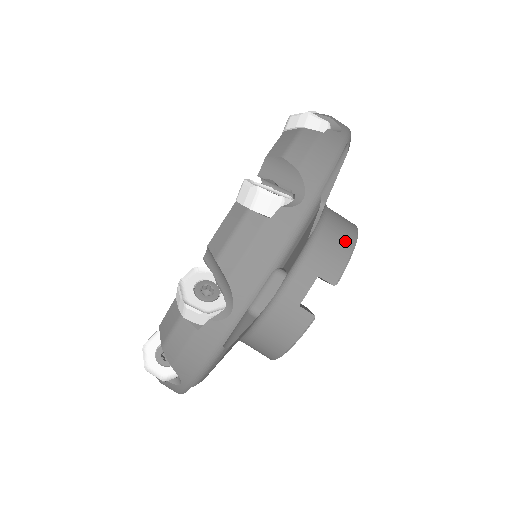
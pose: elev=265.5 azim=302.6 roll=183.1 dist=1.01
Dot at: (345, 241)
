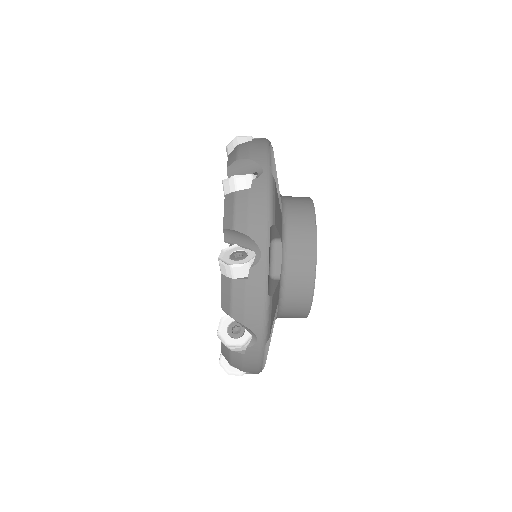
Dot at: (302, 307)
